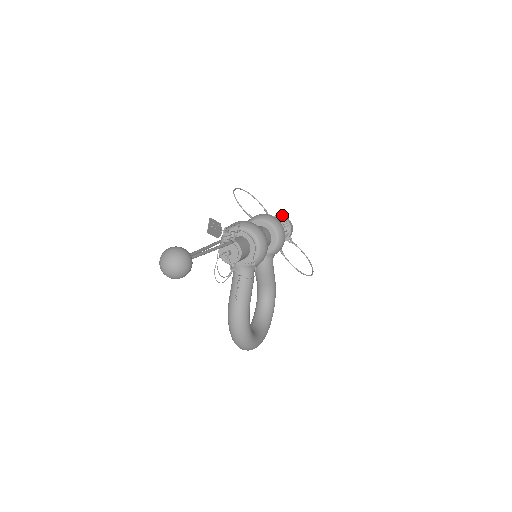
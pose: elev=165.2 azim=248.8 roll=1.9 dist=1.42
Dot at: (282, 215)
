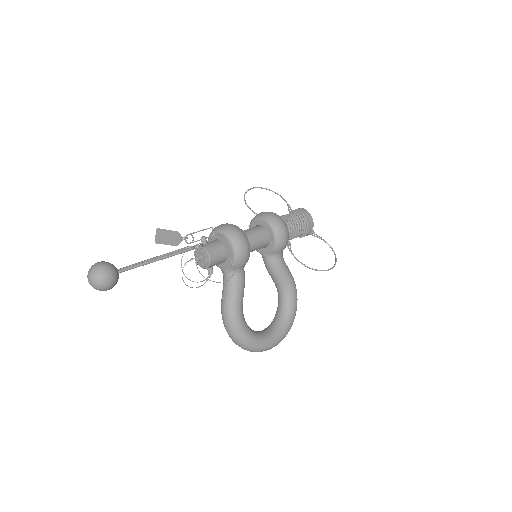
Dot at: (301, 208)
